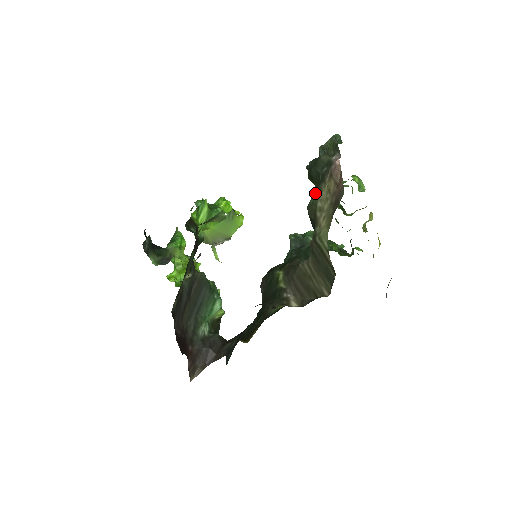
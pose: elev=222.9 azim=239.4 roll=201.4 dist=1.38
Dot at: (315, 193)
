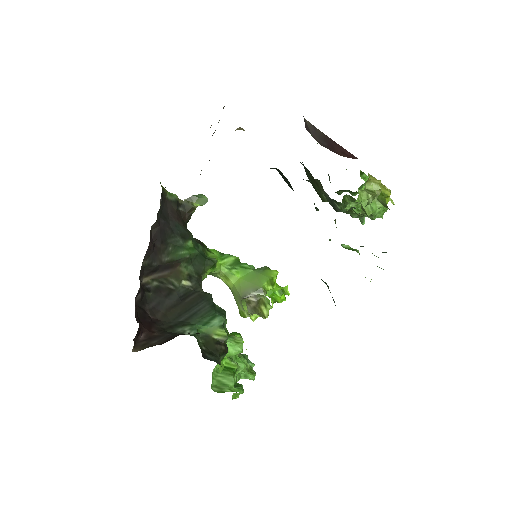
Dot at: occluded
